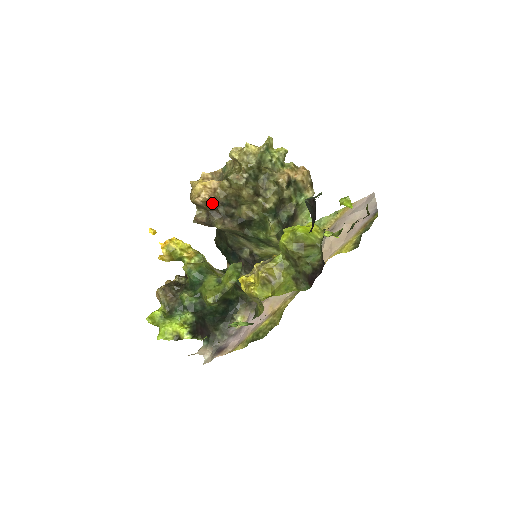
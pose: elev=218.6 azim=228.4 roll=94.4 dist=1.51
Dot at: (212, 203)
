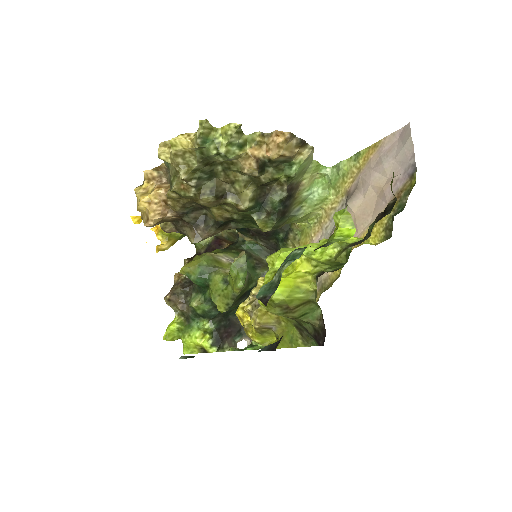
Dot at: (170, 217)
